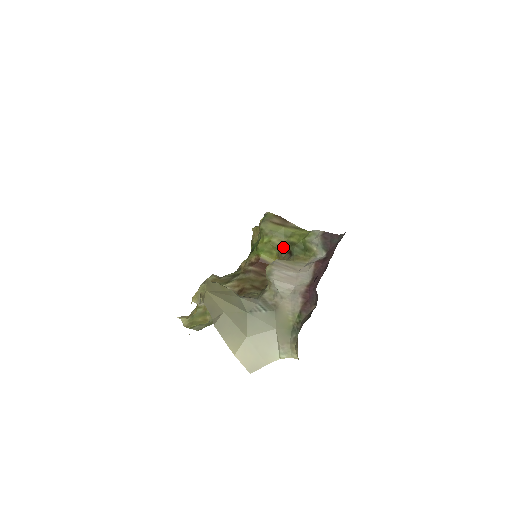
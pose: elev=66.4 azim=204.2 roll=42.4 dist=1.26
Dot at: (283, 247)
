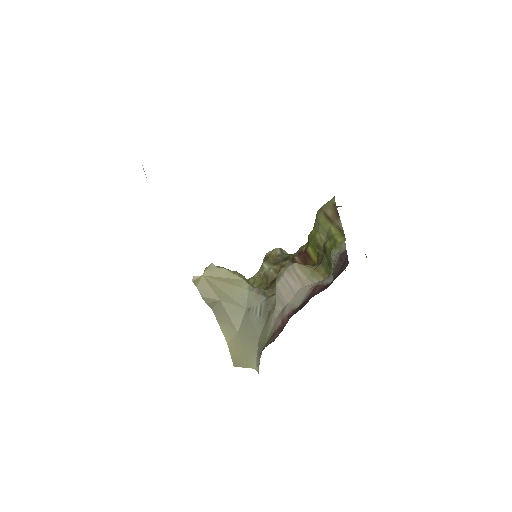
Dot at: (322, 248)
